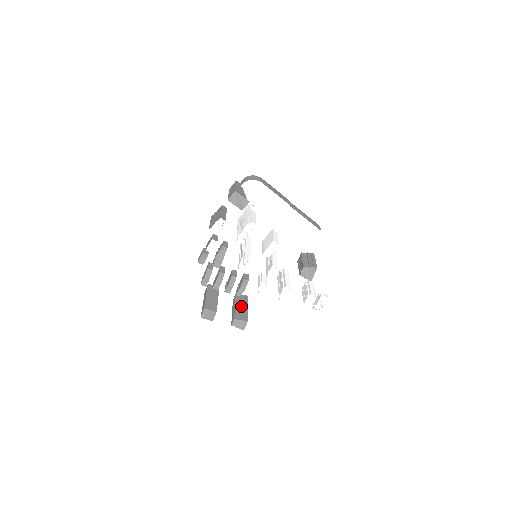
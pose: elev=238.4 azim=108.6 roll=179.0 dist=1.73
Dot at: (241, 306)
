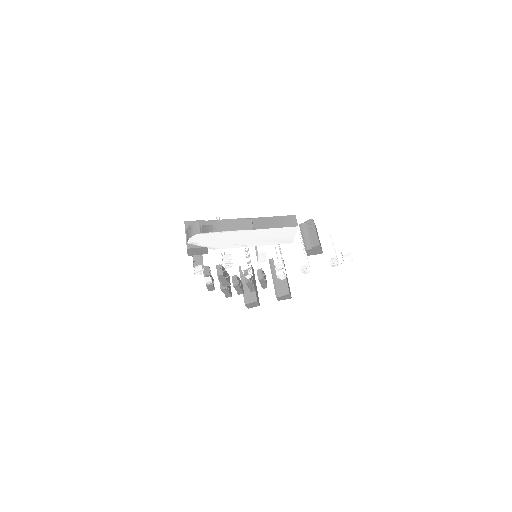
Dot at: occluded
